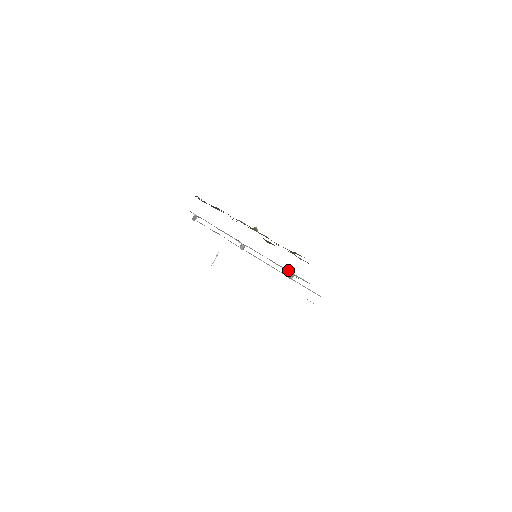
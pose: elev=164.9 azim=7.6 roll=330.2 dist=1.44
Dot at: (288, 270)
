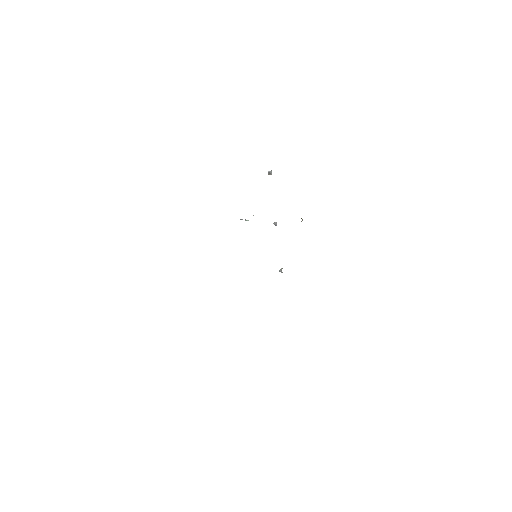
Dot at: occluded
